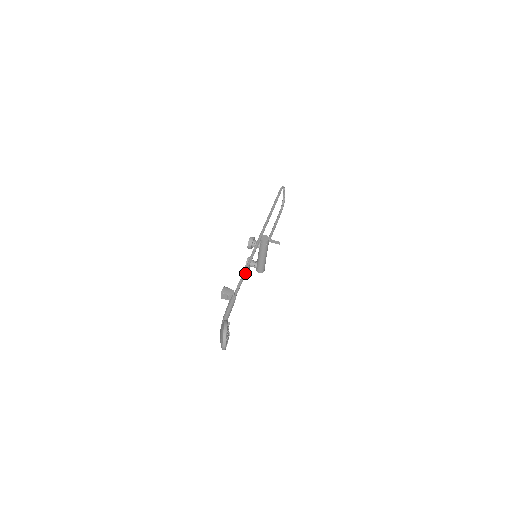
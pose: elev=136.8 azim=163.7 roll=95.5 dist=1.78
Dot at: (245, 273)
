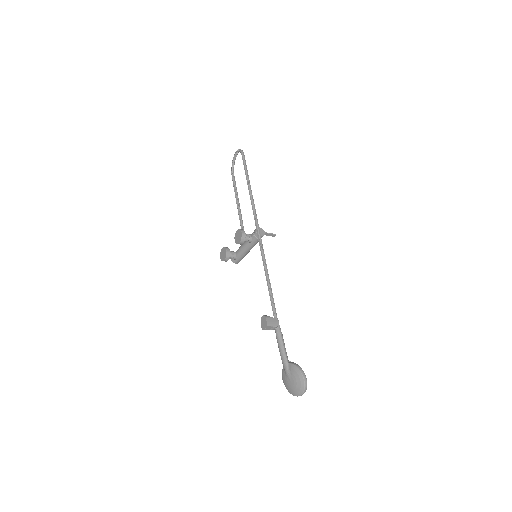
Dot at: (271, 289)
